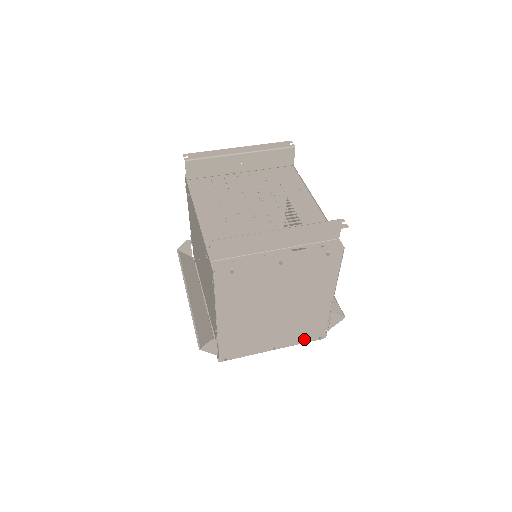
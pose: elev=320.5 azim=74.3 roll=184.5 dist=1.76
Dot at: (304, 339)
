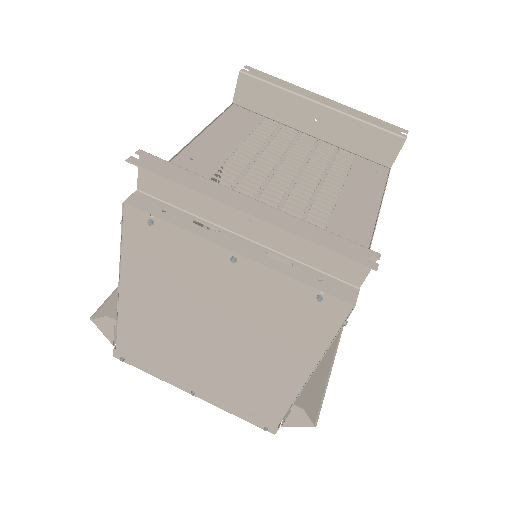
Dot at: (241, 412)
